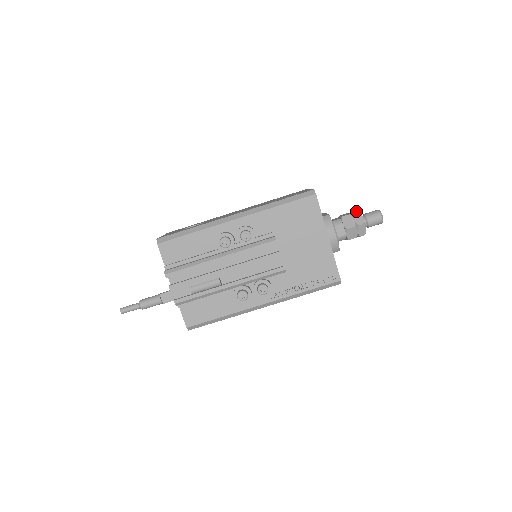
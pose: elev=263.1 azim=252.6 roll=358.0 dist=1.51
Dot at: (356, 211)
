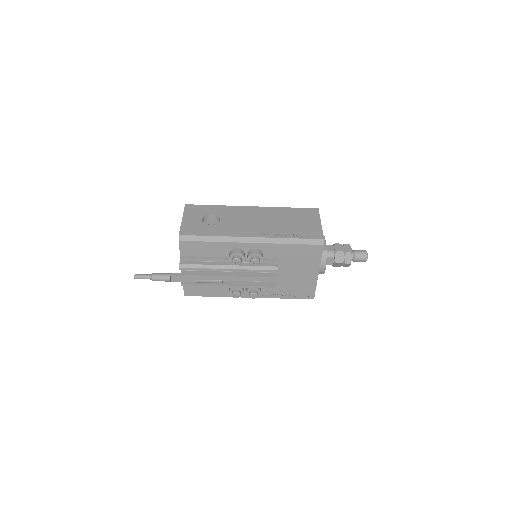
Dot at: (349, 249)
